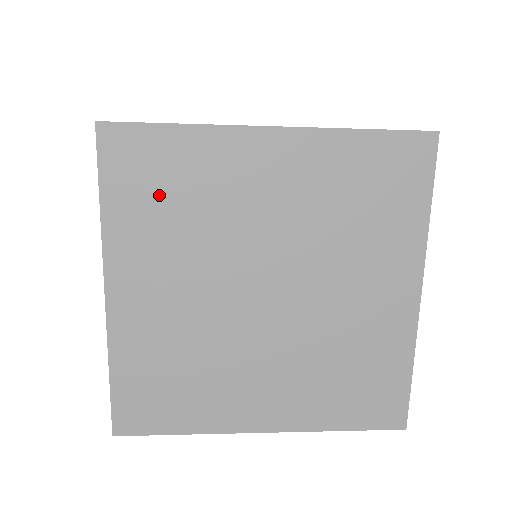
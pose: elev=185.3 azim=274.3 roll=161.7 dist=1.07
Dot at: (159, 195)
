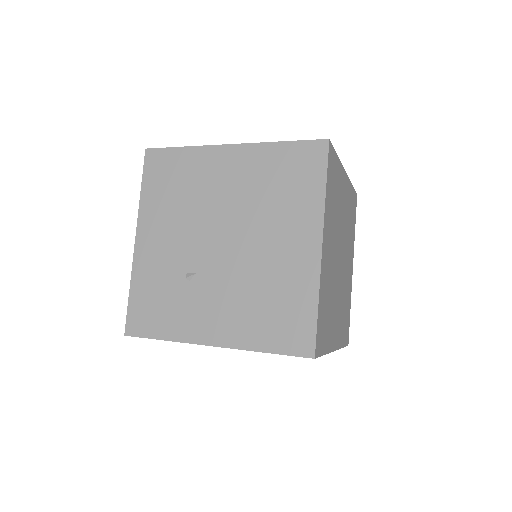
Dot at: occluded
